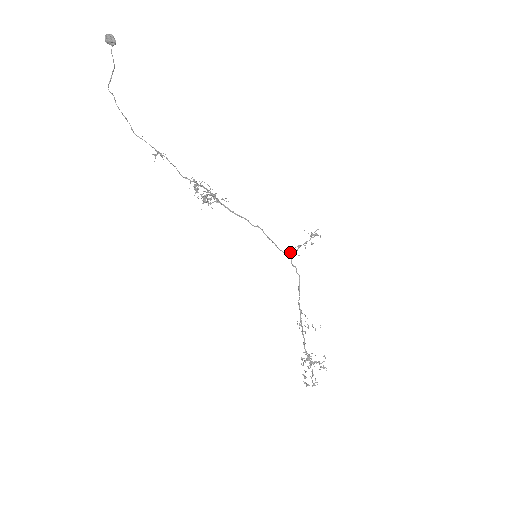
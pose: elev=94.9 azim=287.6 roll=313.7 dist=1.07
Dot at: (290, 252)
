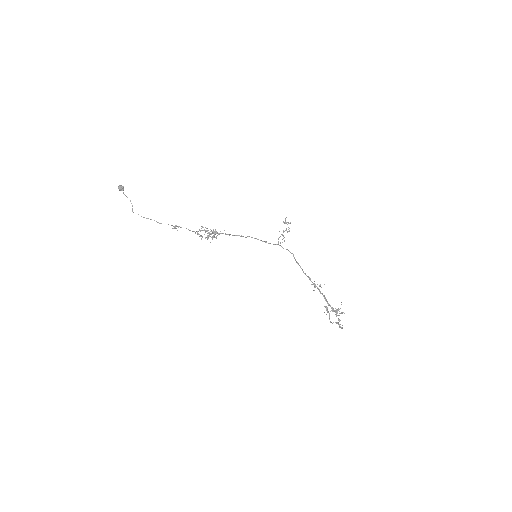
Dot at: (278, 242)
